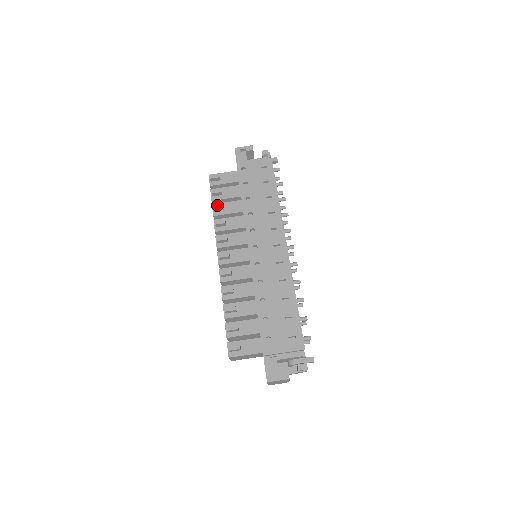
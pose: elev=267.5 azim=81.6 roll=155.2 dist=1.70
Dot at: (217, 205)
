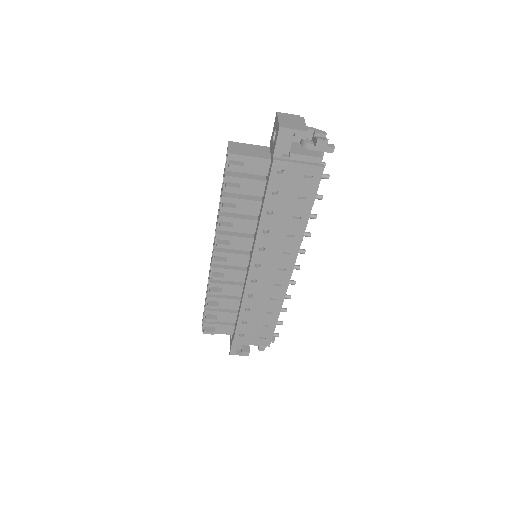
Dot at: (228, 208)
